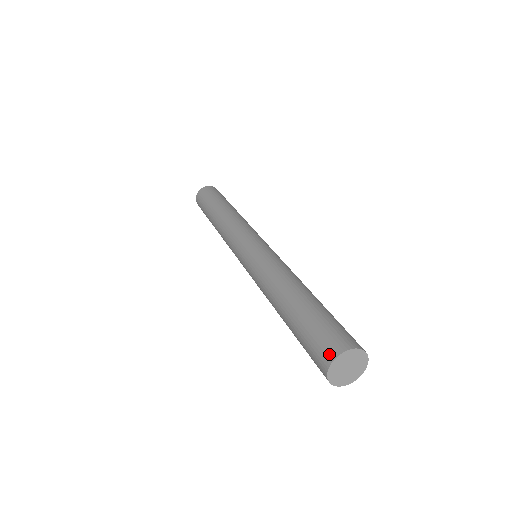
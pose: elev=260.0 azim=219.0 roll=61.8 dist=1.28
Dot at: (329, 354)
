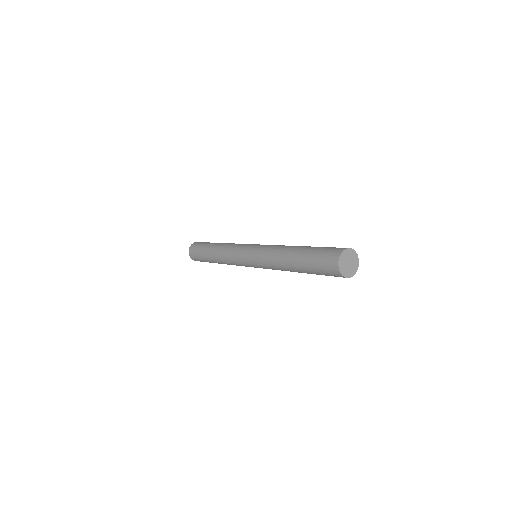
Dot at: (340, 249)
